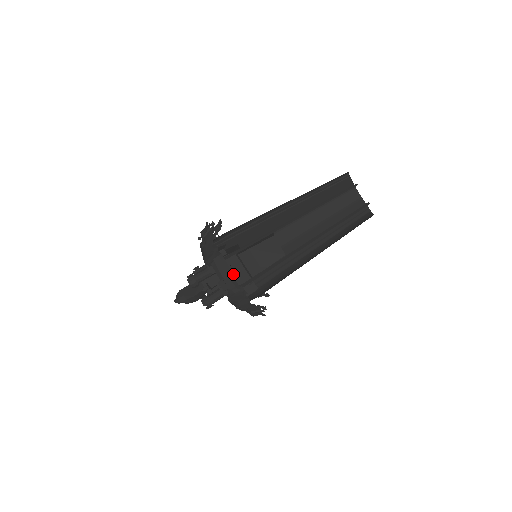
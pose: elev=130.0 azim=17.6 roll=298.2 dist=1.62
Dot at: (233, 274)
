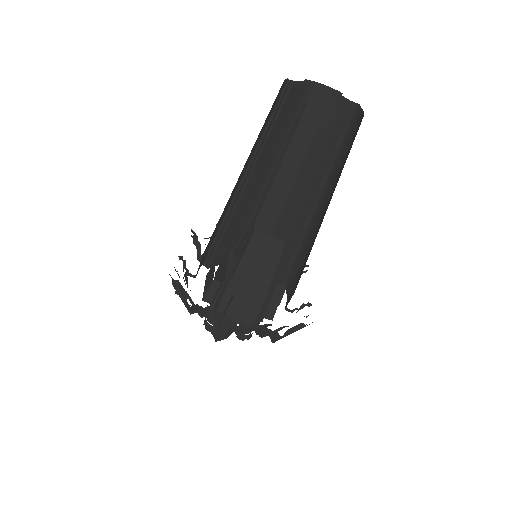
Dot at: (243, 303)
